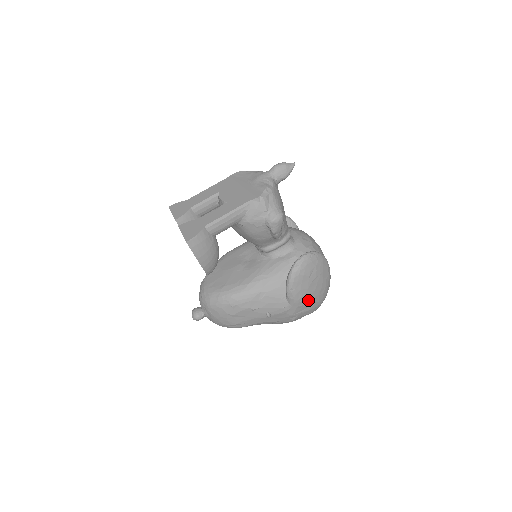
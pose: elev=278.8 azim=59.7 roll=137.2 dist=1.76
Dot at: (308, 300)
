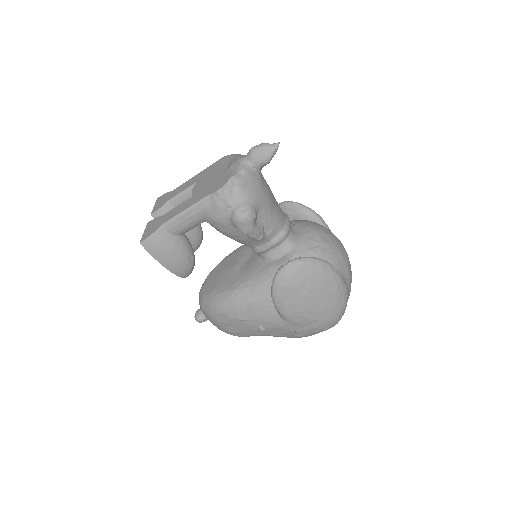
Dot at: (307, 316)
